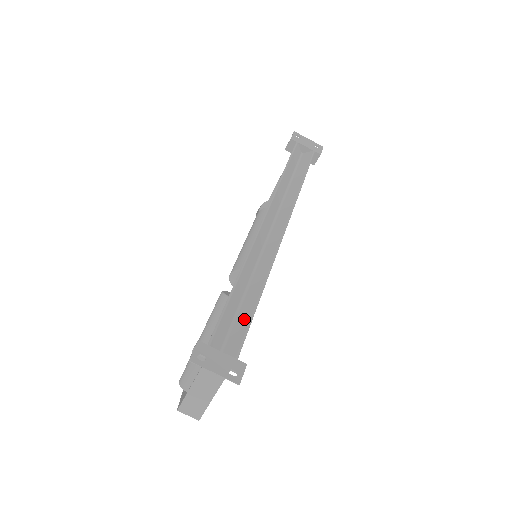
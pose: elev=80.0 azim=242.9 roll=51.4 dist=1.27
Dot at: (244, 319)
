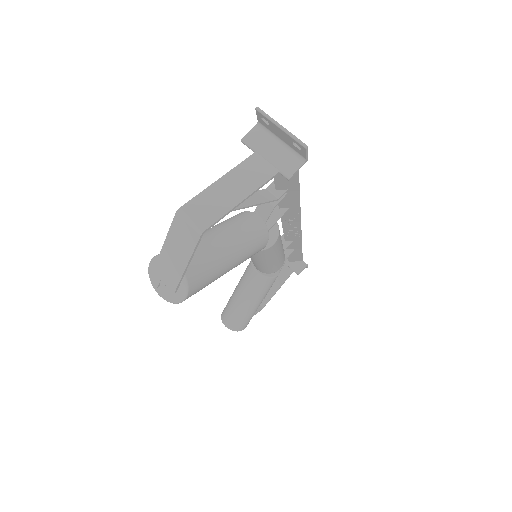
Dot at: occluded
